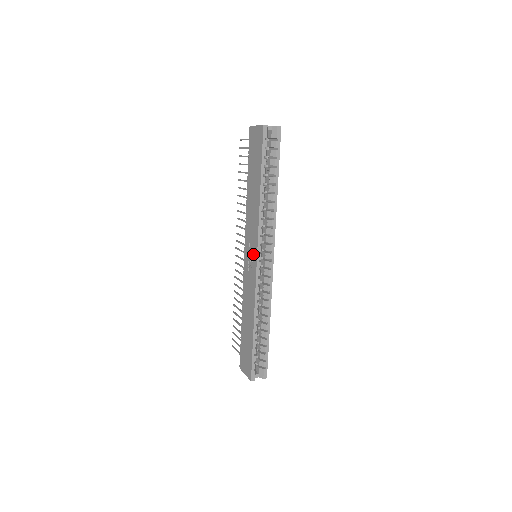
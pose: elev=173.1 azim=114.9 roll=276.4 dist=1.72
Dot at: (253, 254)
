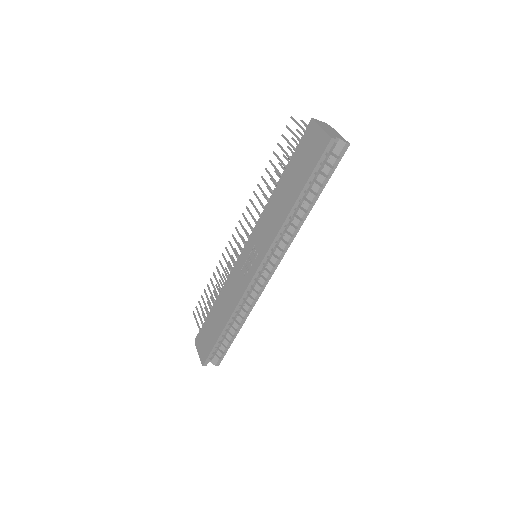
Dot at: (255, 260)
